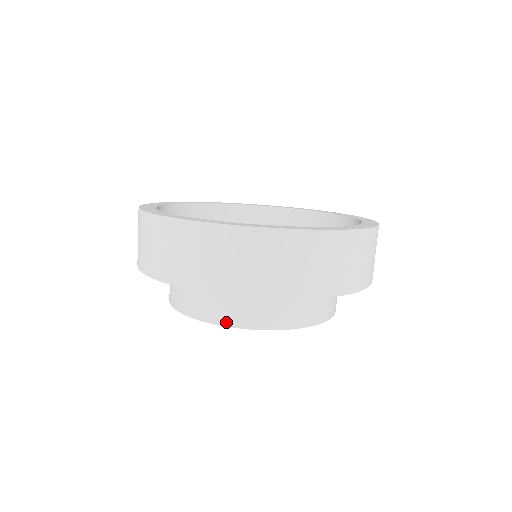
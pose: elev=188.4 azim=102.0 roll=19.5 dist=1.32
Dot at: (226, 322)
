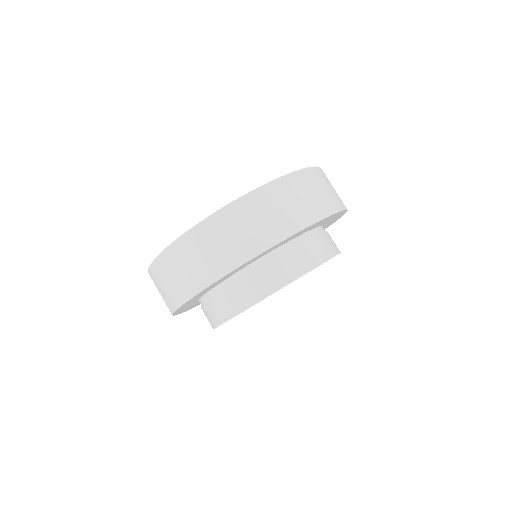
Dot at: (229, 315)
